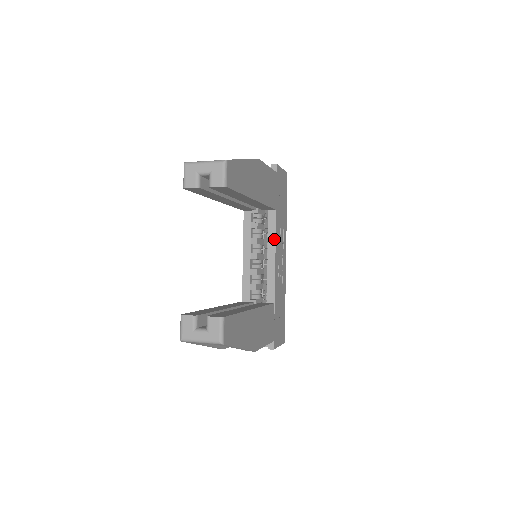
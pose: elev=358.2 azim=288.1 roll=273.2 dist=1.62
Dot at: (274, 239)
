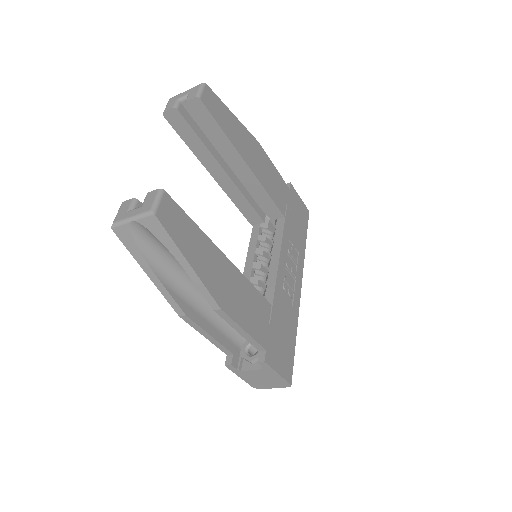
Dot at: (280, 243)
